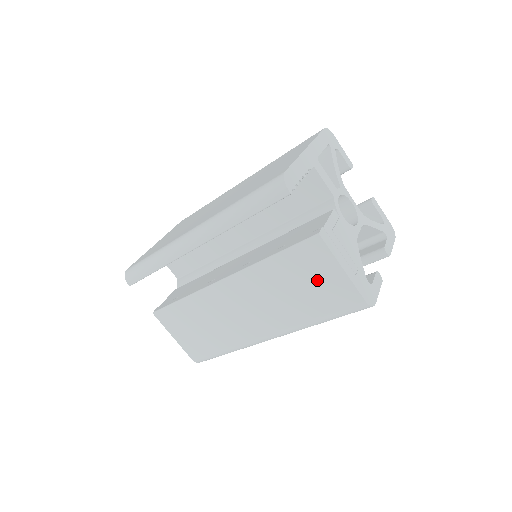
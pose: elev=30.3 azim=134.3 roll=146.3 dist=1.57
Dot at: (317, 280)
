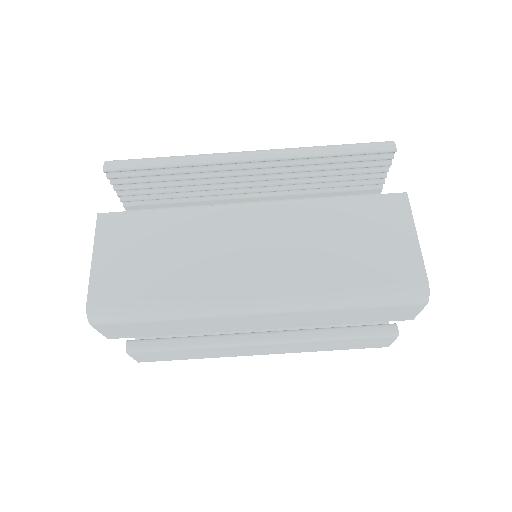
Dot at: (379, 238)
